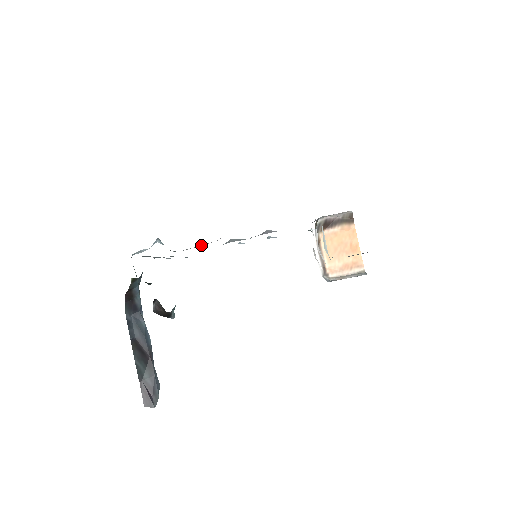
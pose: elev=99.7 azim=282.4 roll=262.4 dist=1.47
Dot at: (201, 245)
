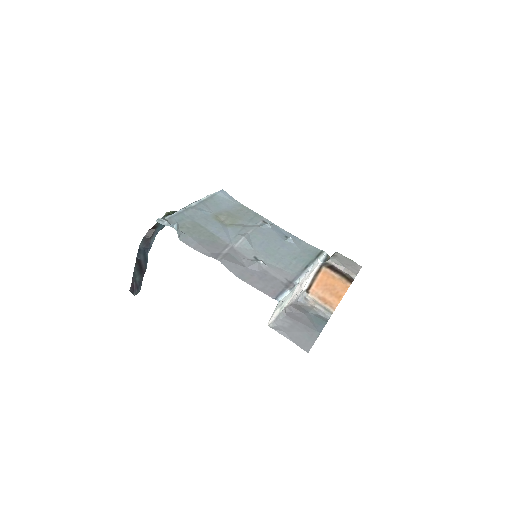
Dot at: (198, 249)
